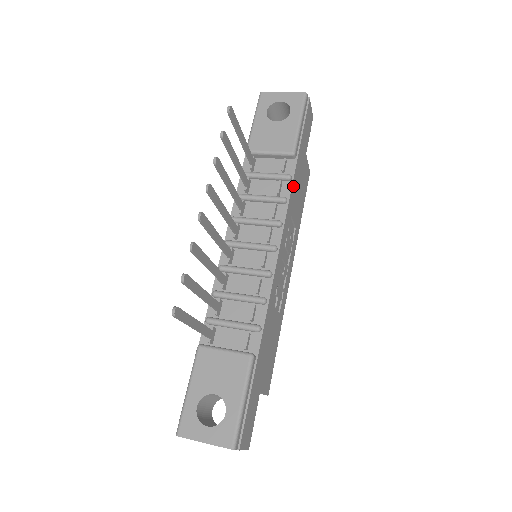
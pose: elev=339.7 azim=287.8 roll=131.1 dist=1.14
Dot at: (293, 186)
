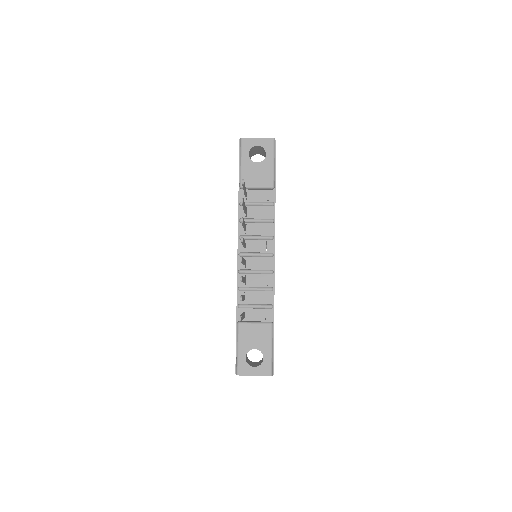
Dot at: occluded
